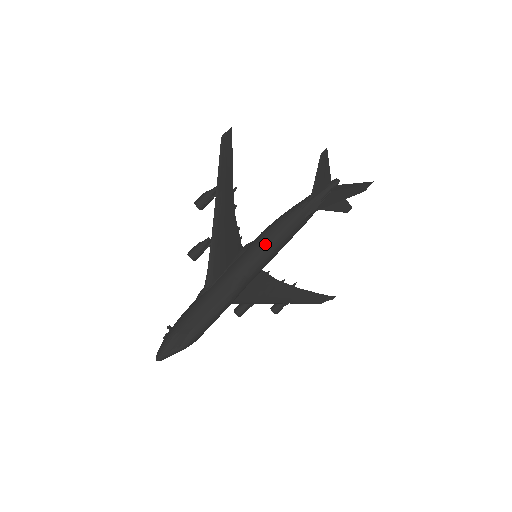
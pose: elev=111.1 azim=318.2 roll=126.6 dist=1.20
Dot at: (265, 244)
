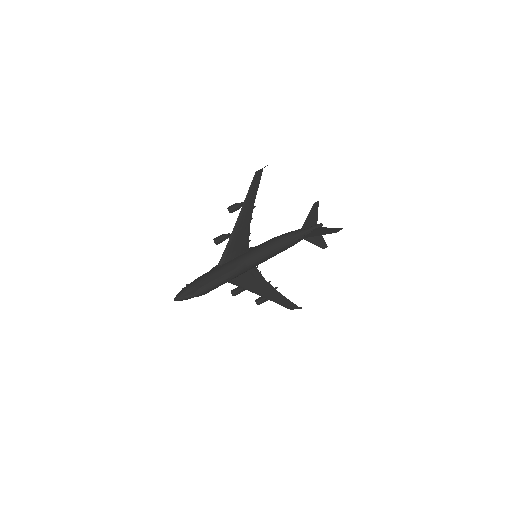
Dot at: (264, 249)
